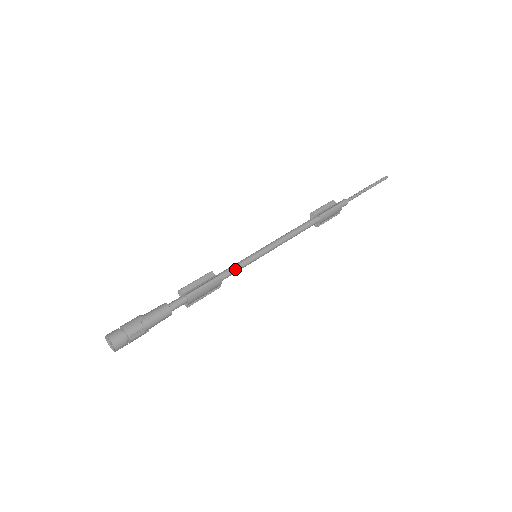
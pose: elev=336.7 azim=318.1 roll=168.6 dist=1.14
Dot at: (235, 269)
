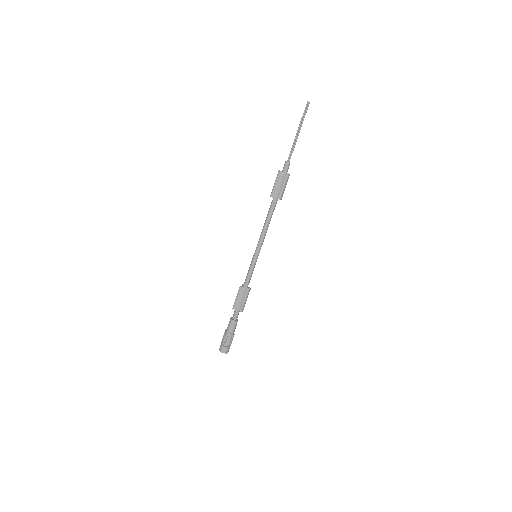
Dot at: (248, 274)
